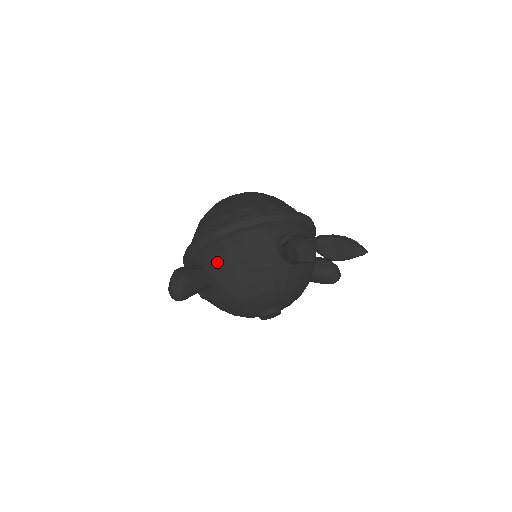
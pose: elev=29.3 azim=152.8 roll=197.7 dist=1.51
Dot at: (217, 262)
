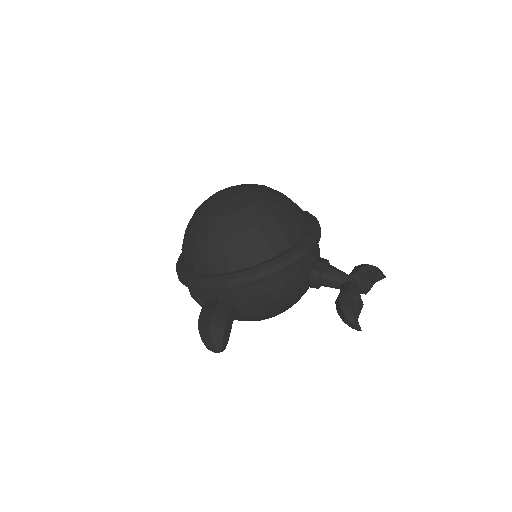
Dot at: (249, 303)
